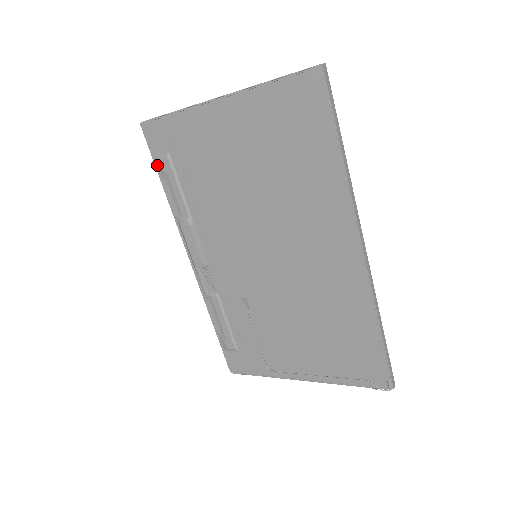
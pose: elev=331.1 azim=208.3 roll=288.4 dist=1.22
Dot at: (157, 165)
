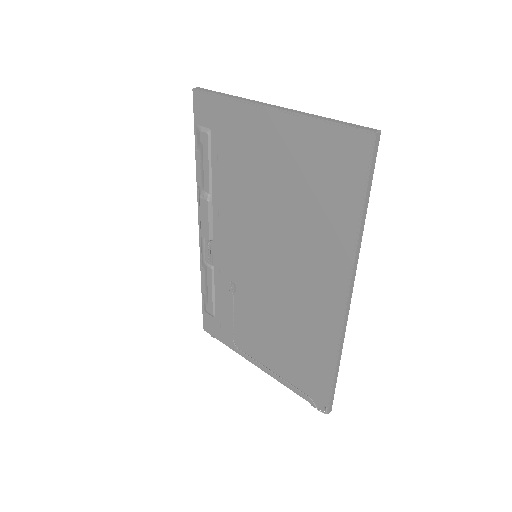
Dot at: (196, 134)
